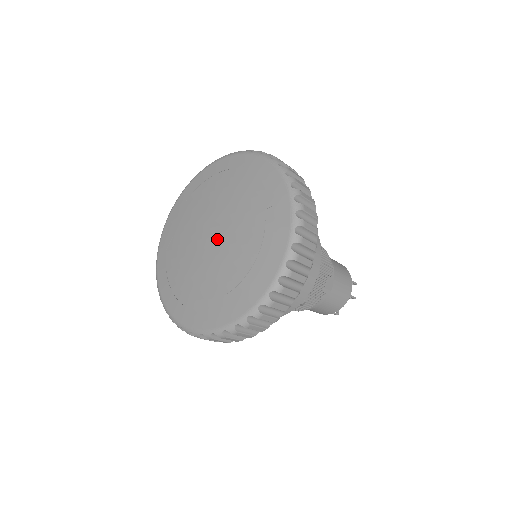
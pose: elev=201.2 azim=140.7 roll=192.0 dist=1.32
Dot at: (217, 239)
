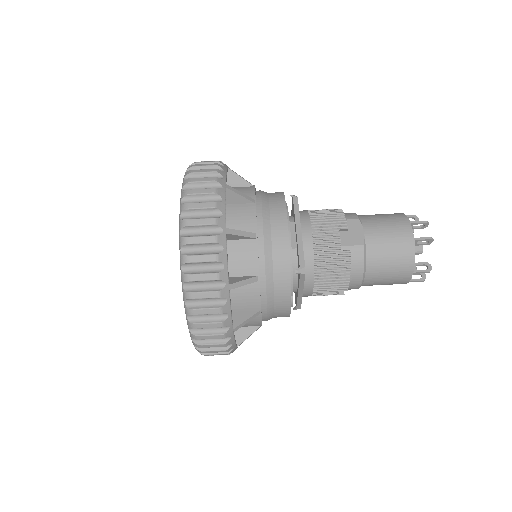
Dot at: occluded
